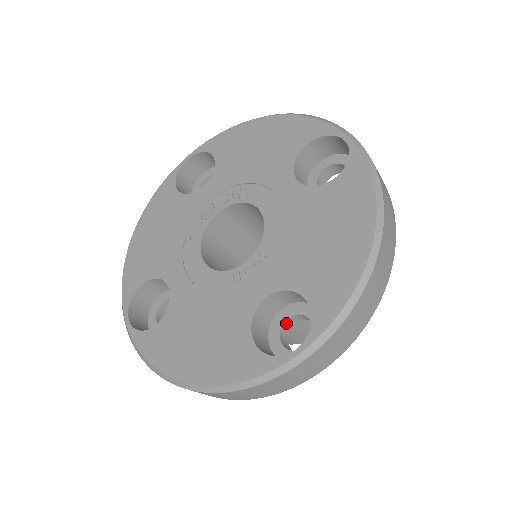
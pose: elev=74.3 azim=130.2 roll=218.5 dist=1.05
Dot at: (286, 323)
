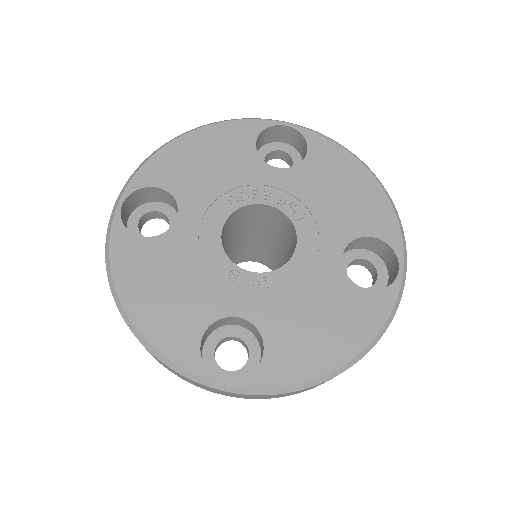
Dot at: (231, 337)
